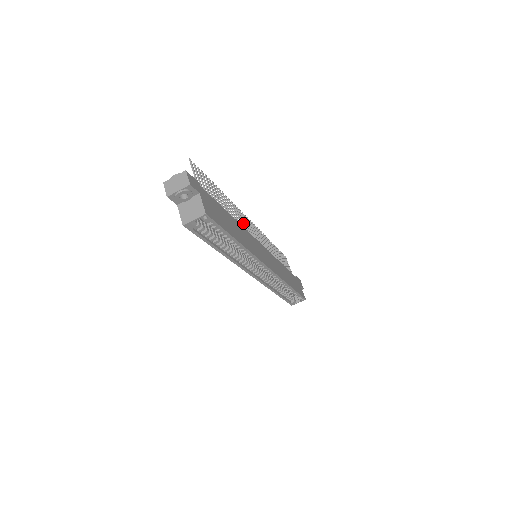
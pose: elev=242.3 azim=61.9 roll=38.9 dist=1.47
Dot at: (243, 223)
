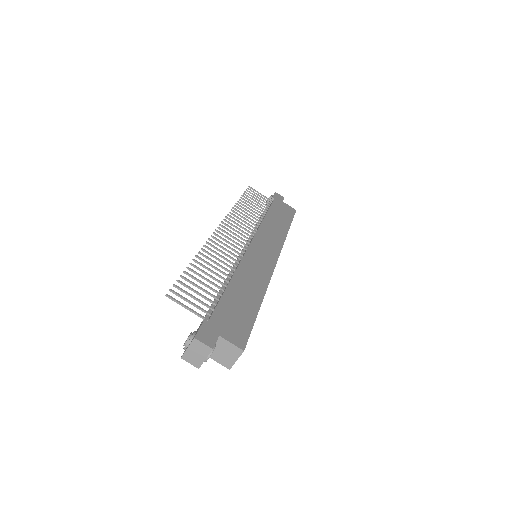
Dot at: (229, 251)
